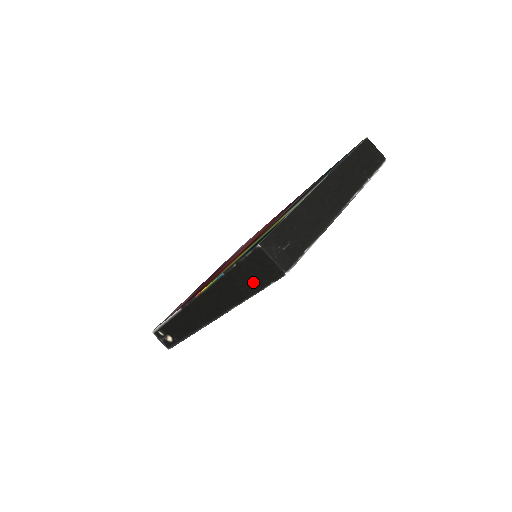
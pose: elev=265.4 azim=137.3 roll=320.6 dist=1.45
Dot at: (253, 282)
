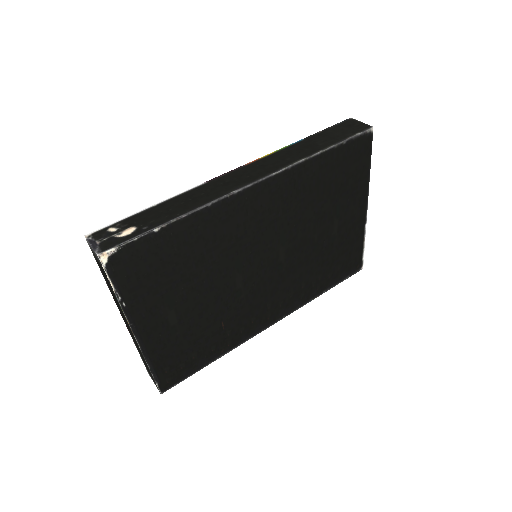
Dot at: (336, 137)
